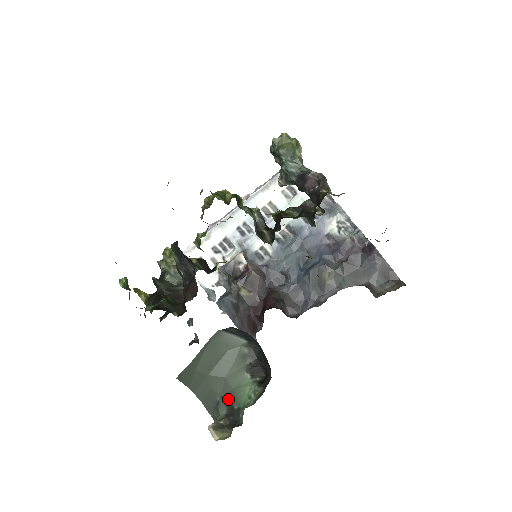
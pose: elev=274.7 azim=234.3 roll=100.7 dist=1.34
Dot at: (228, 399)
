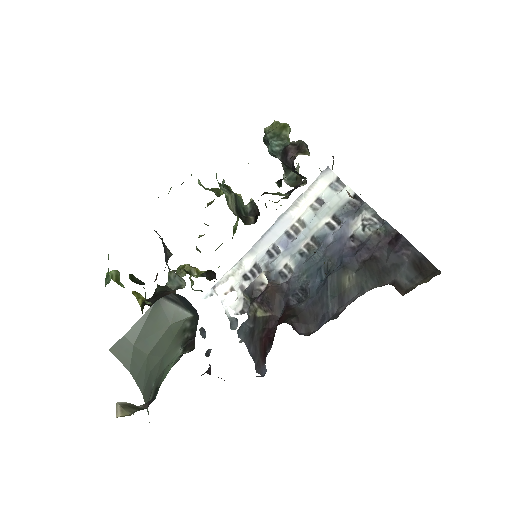
Dot at: (157, 381)
